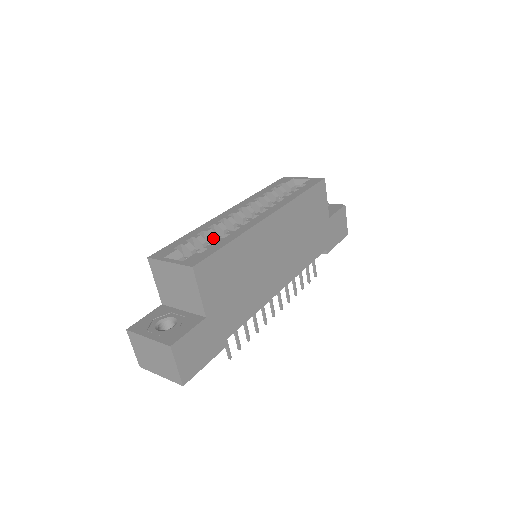
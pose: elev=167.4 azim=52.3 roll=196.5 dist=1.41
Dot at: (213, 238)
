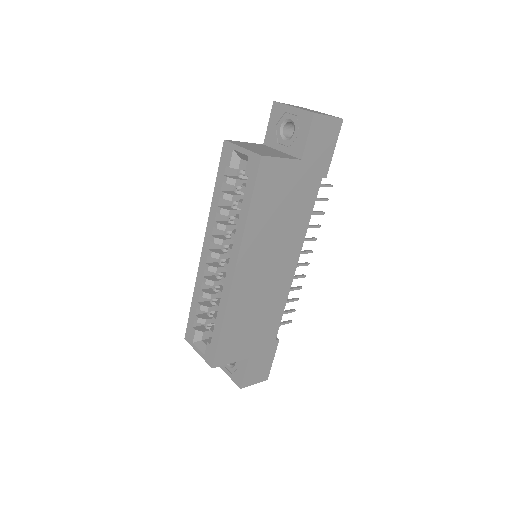
Dot at: occluded
